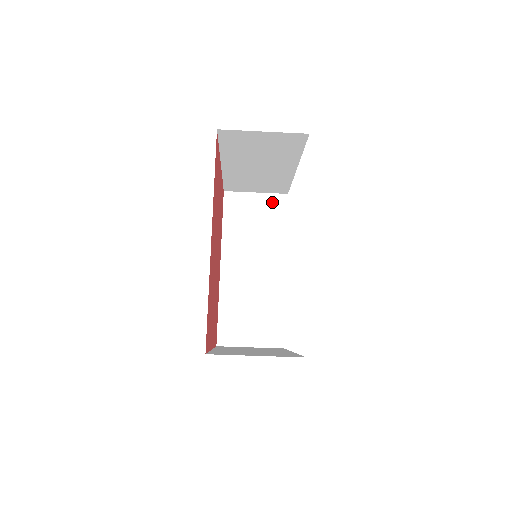
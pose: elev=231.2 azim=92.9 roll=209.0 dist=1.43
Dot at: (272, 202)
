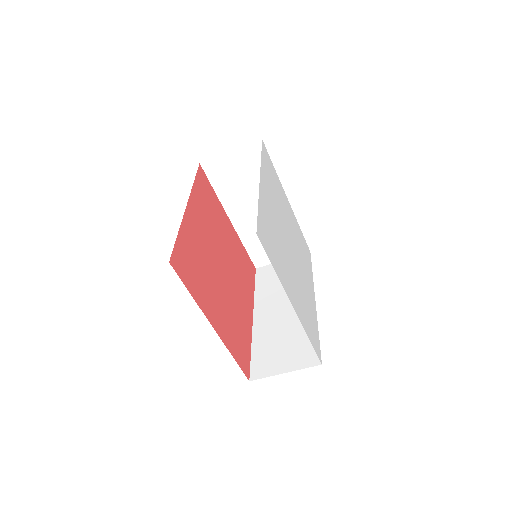
Dot at: occluded
